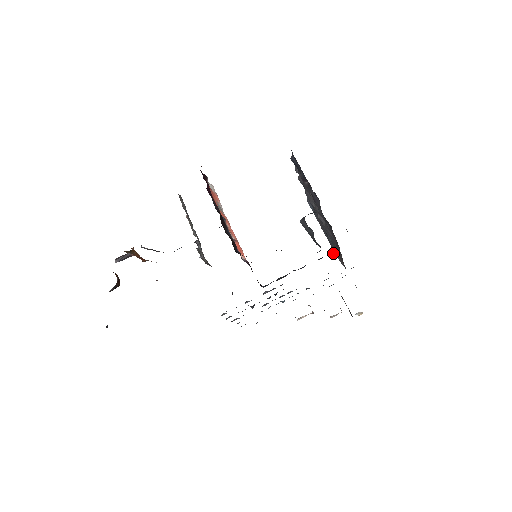
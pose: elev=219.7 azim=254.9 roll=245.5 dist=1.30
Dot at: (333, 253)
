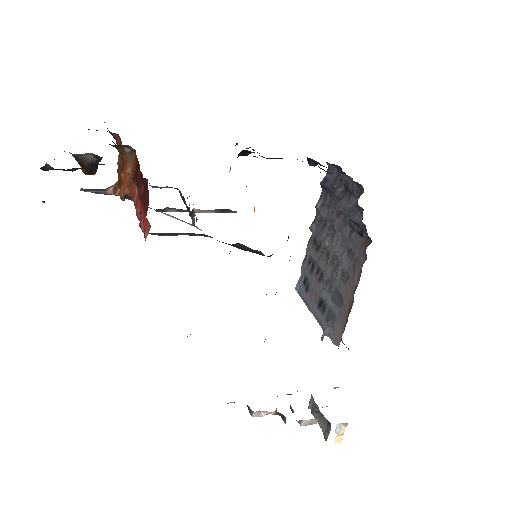
Dot at: (323, 332)
